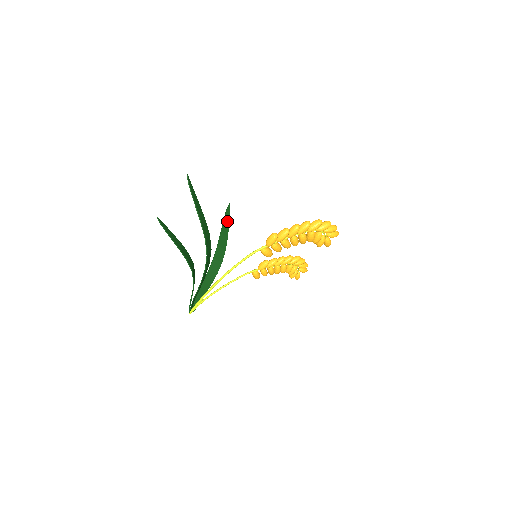
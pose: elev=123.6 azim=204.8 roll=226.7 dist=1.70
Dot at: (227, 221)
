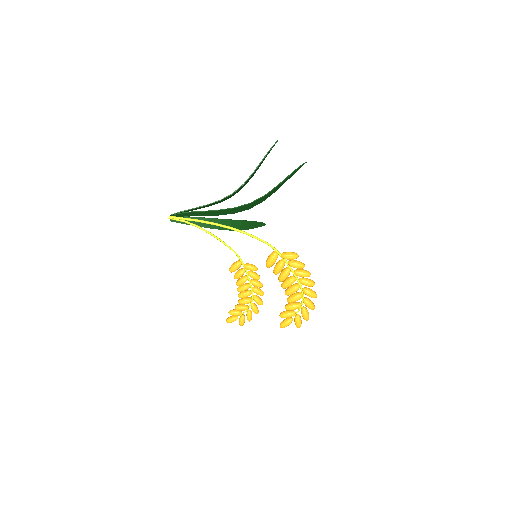
Dot at: (256, 225)
